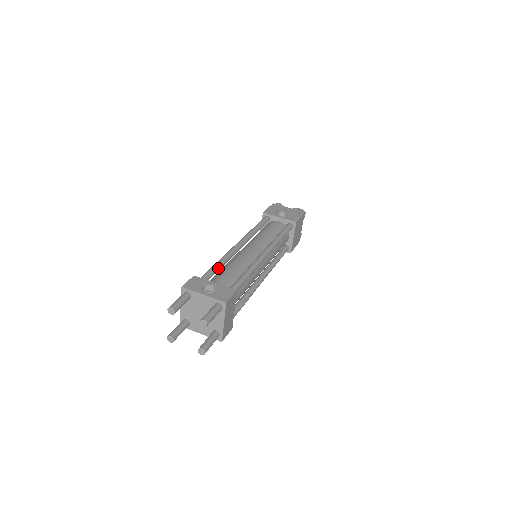
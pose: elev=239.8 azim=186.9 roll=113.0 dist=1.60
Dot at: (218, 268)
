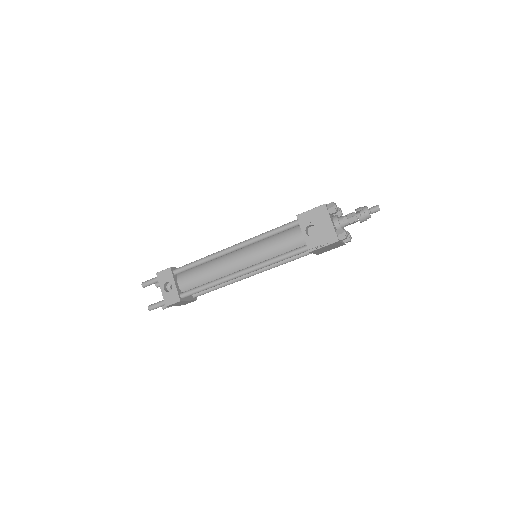
Dot at: (196, 266)
